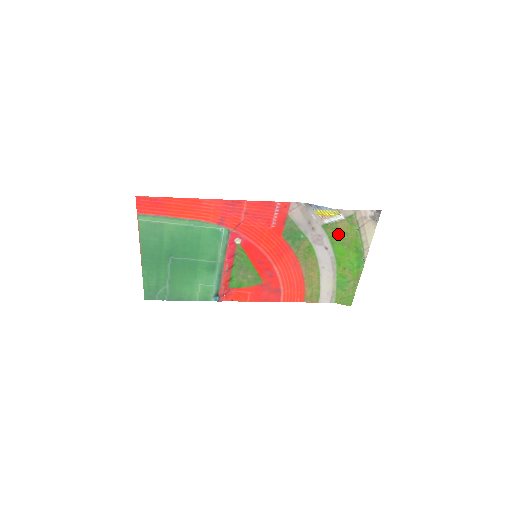
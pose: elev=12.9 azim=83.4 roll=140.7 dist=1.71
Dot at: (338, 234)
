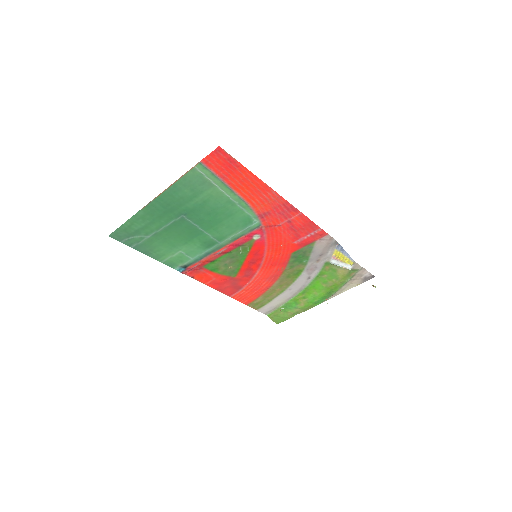
Dot at: (330, 274)
